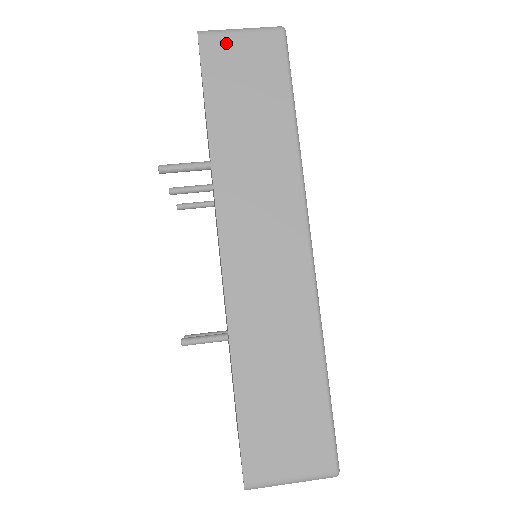
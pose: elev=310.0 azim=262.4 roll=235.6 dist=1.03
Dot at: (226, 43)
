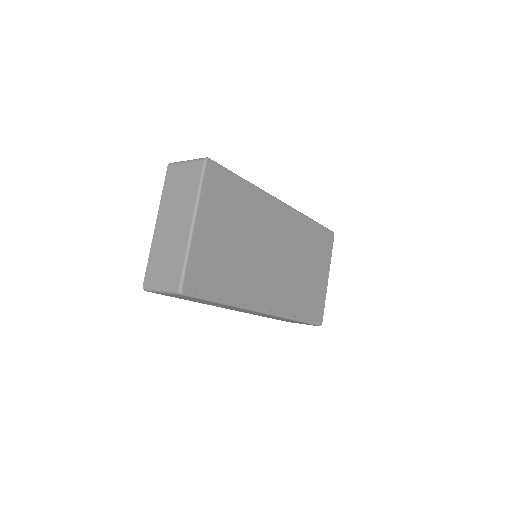
Dot at: occluded
